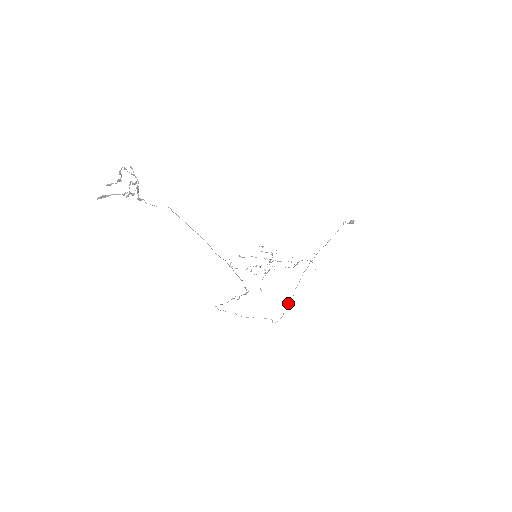
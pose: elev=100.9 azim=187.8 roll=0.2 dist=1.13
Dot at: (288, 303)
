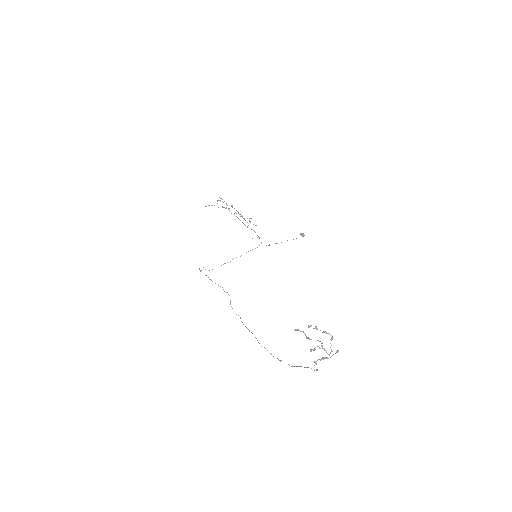
Dot at: occluded
